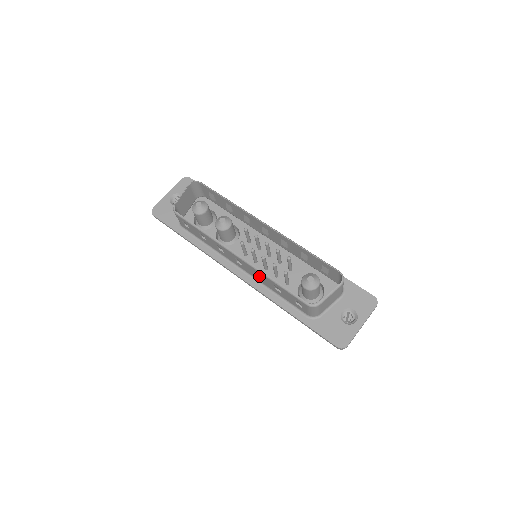
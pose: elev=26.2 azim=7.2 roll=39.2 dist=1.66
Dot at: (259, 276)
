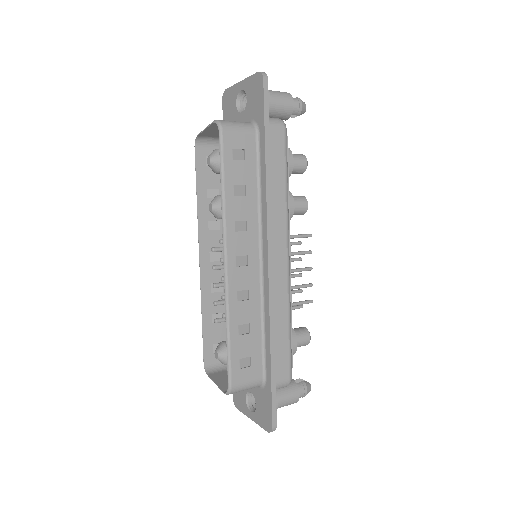
Dot at: (221, 287)
